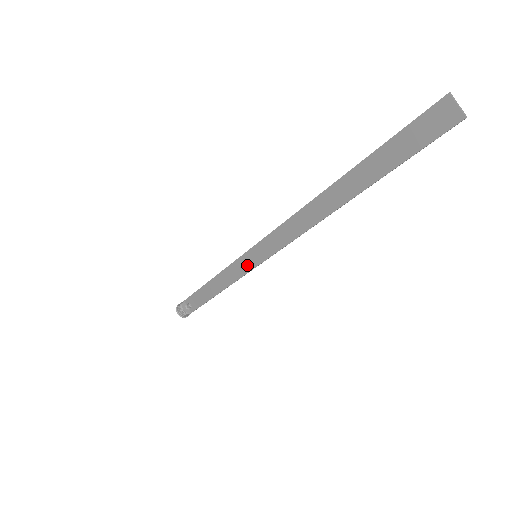
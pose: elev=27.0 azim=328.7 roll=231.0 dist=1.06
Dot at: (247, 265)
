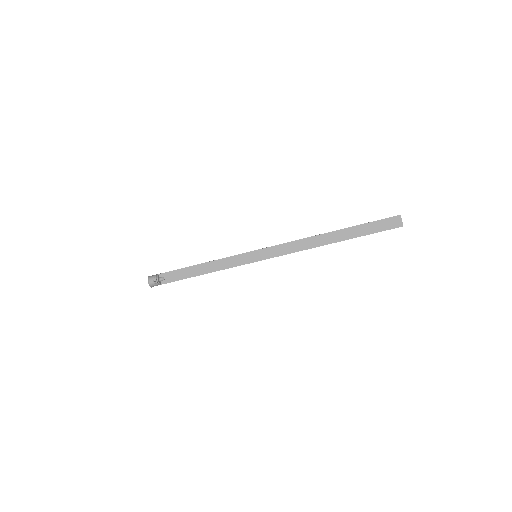
Dot at: (245, 260)
